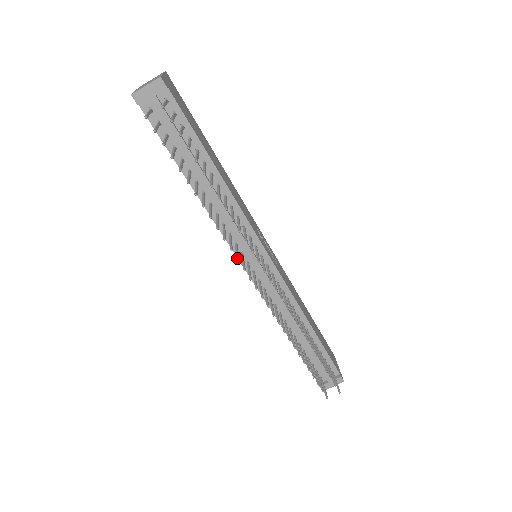
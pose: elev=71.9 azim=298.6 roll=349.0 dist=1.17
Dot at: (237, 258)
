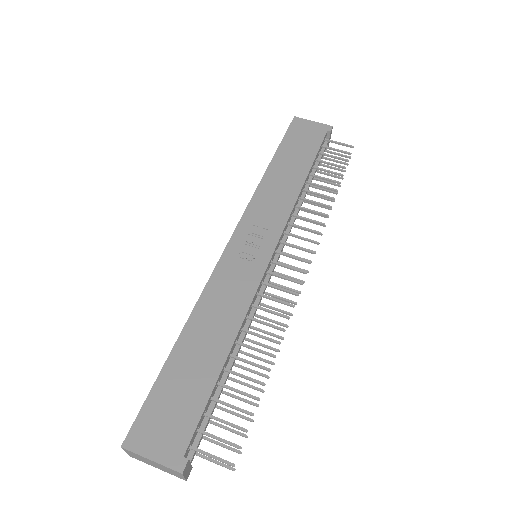
Dot at: (294, 304)
